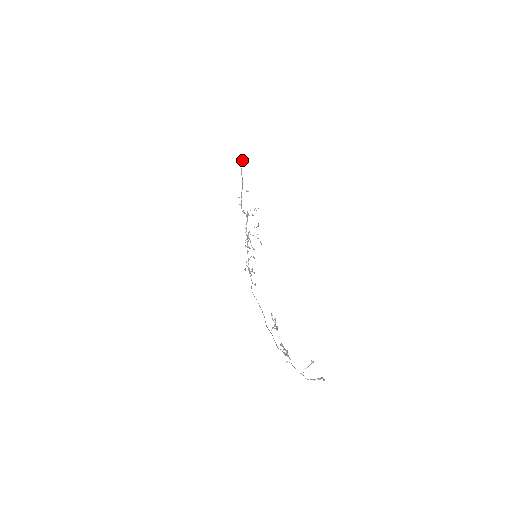
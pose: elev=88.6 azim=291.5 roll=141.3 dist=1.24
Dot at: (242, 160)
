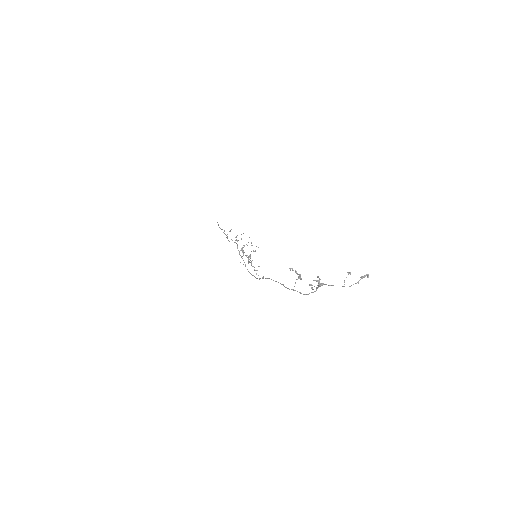
Dot at: (217, 222)
